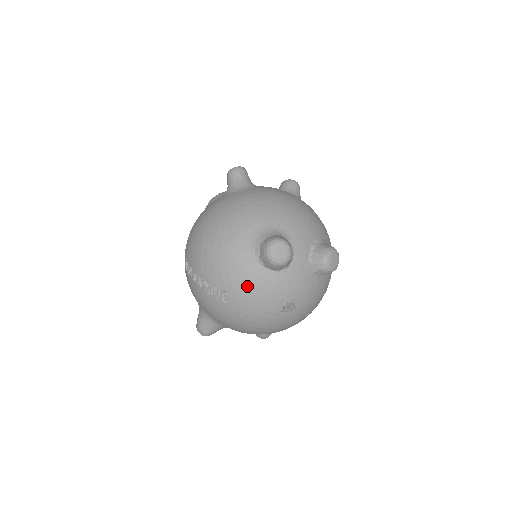
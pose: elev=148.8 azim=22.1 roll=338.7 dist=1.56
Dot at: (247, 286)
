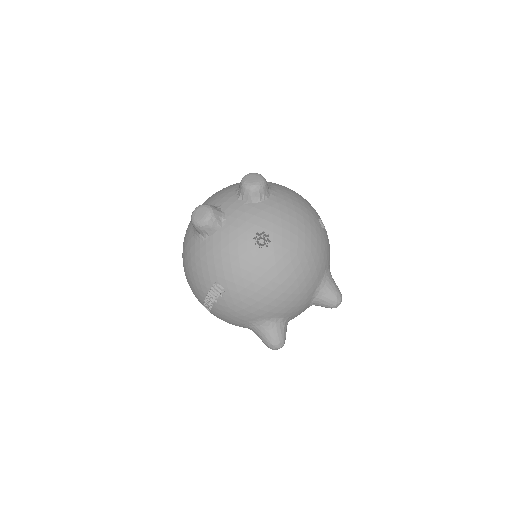
Dot at: (215, 261)
